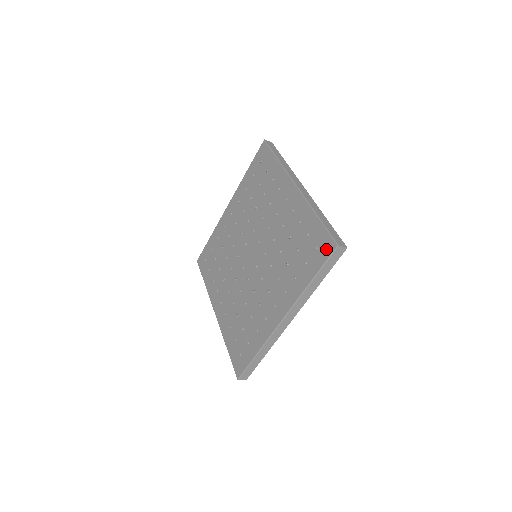
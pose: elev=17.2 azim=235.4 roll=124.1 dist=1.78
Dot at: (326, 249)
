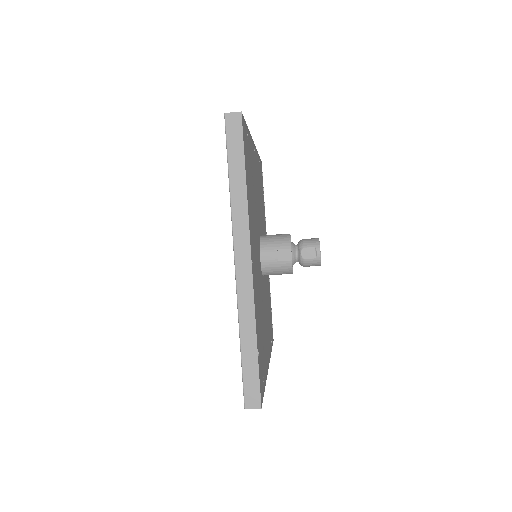
Dot at: occluded
